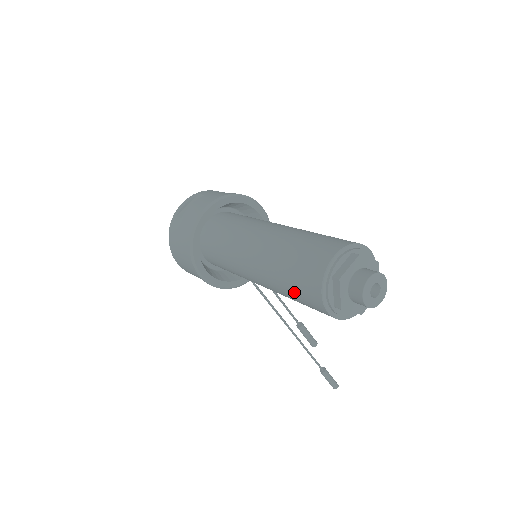
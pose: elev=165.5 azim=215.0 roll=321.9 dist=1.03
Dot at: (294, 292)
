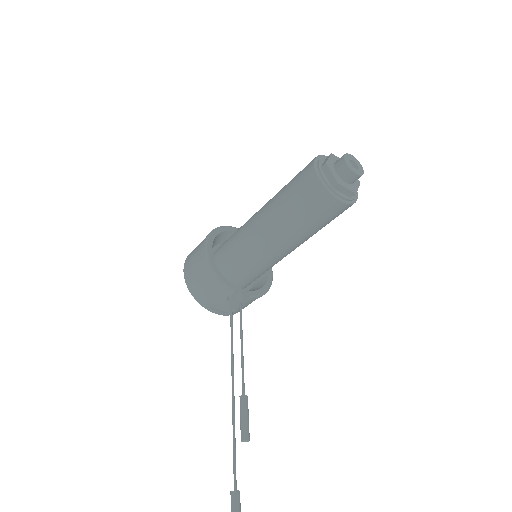
Dot at: (292, 182)
